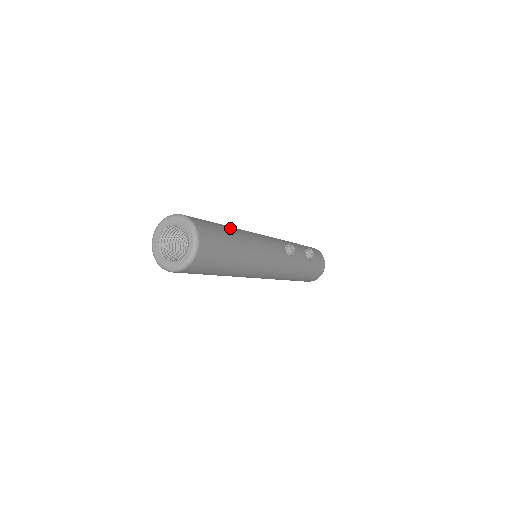
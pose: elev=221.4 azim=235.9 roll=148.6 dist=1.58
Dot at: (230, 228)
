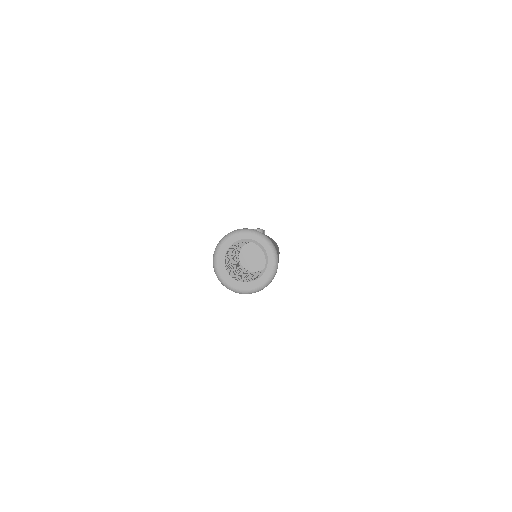
Dot at: occluded
